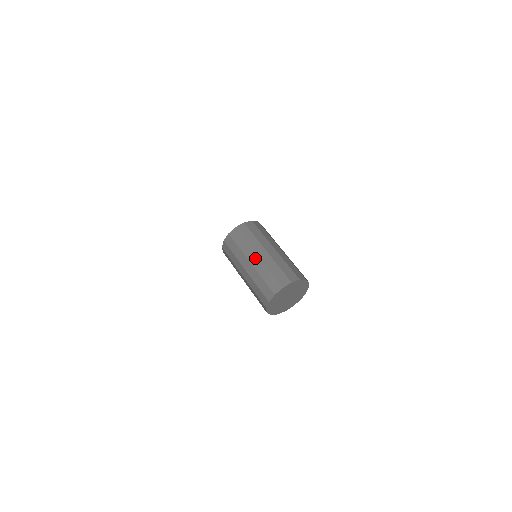
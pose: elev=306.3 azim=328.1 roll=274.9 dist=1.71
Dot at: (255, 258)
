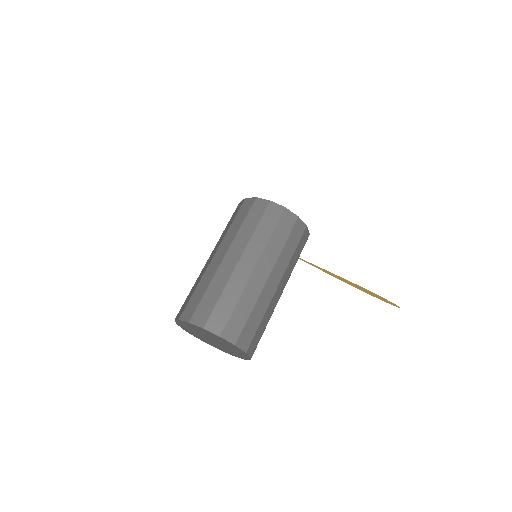
Dot at: (212, 256)
